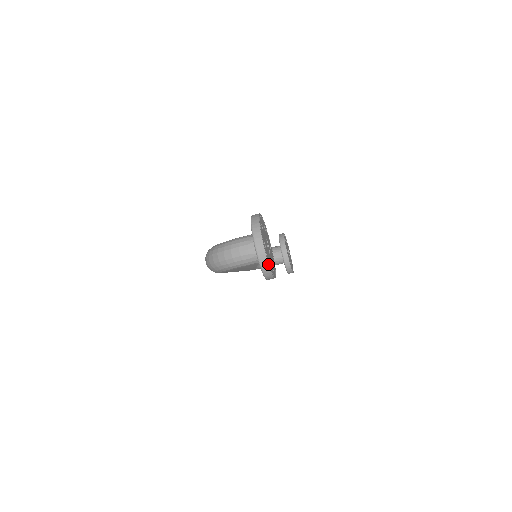
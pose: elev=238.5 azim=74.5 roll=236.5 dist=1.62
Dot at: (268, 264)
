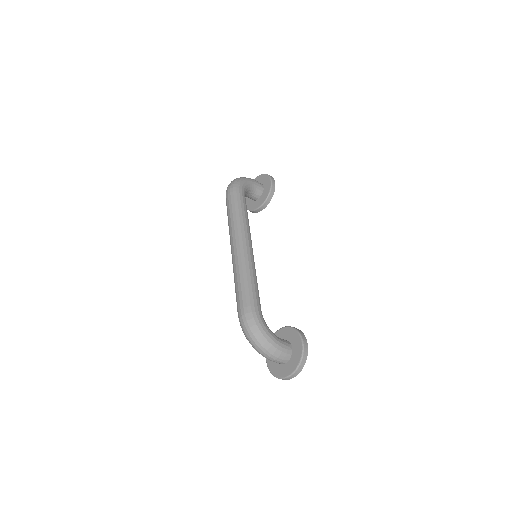
Dot at: occluded
